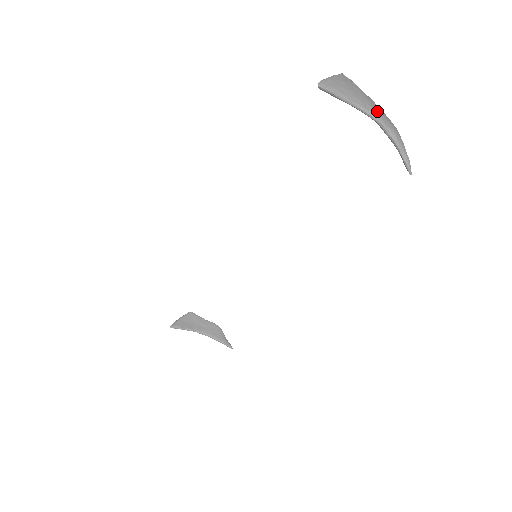
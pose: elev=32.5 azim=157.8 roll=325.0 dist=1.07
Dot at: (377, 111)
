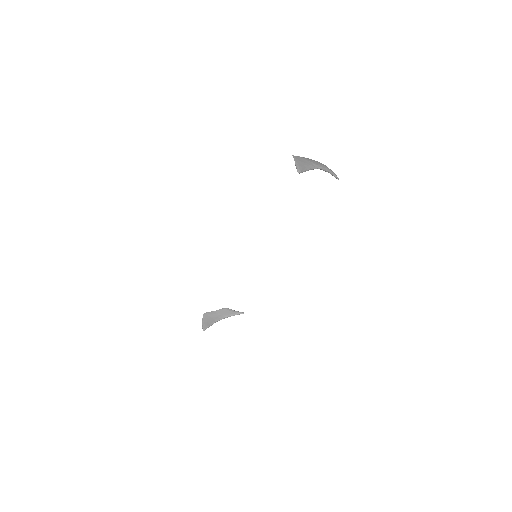
Dot at: (317, 164)
